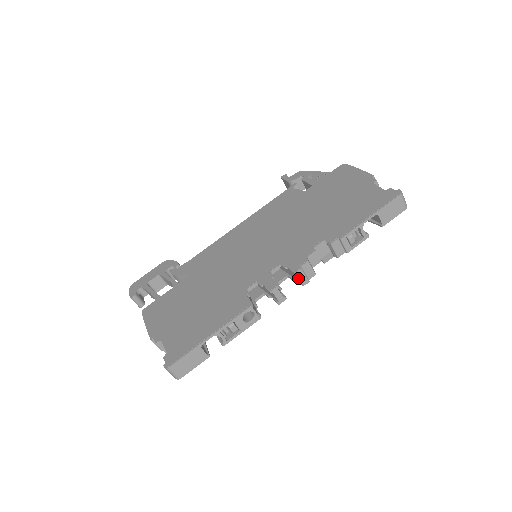
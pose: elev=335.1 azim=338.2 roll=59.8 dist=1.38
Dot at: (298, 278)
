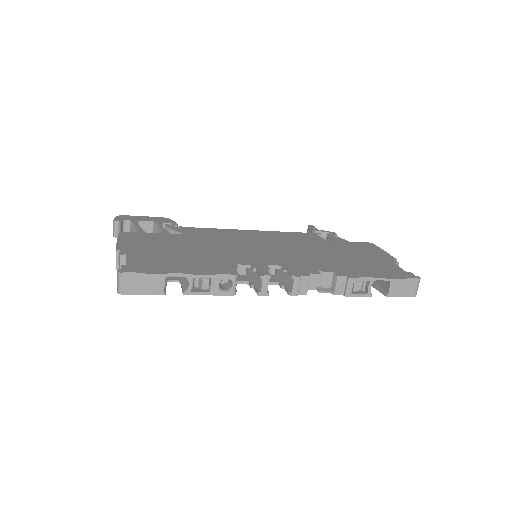
Dot at: (290, 286)
